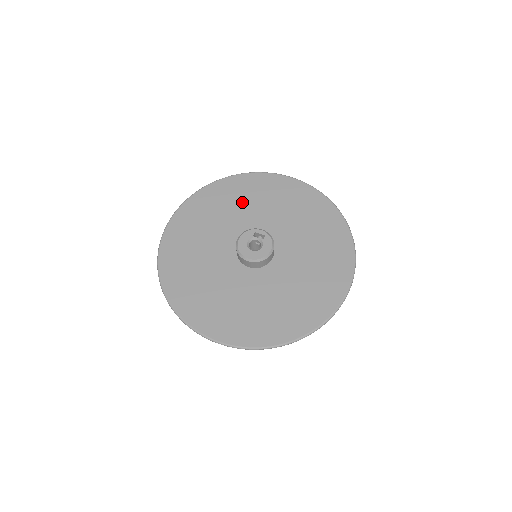
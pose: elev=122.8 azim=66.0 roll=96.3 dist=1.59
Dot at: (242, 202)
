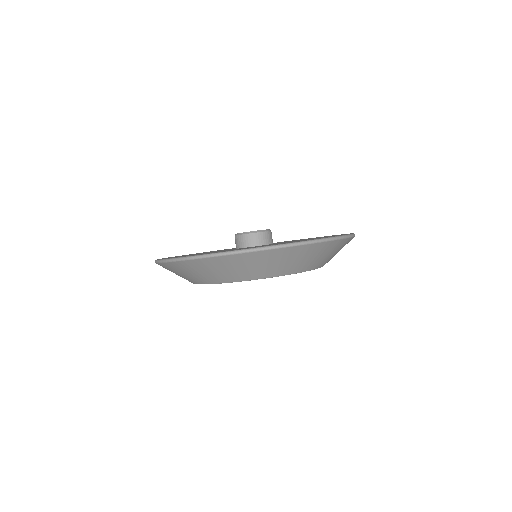
Dot at: occluded
